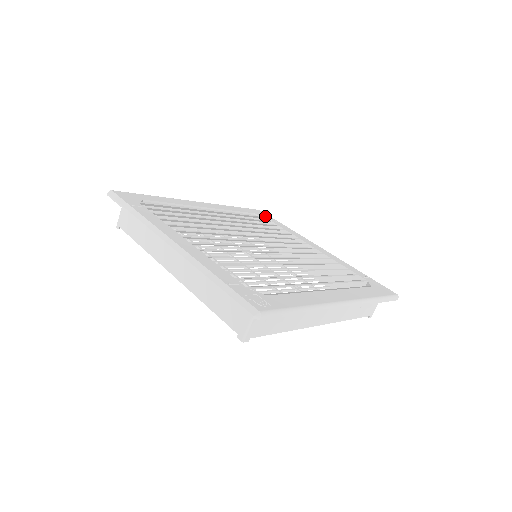
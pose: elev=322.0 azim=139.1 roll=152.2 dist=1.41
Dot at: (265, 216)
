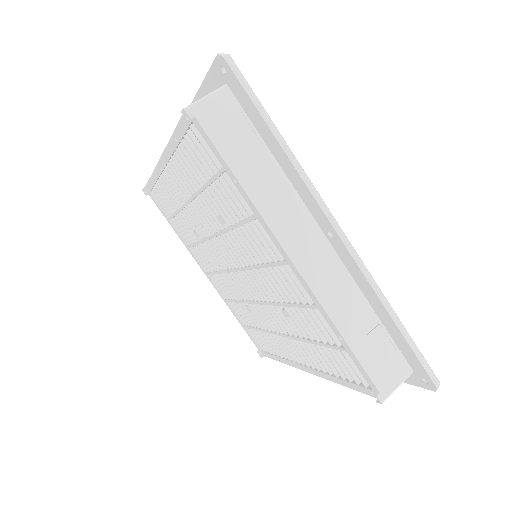
Dot at: occluded
